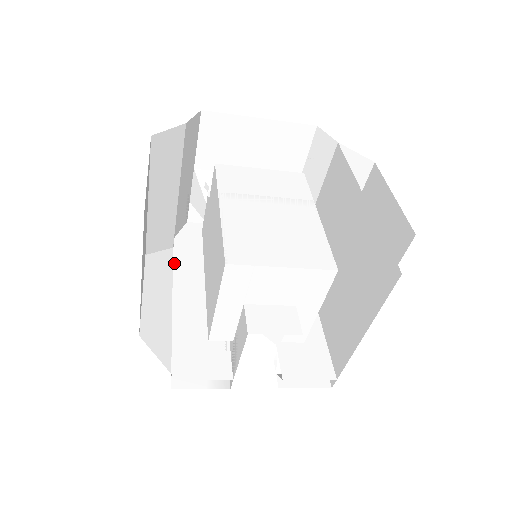
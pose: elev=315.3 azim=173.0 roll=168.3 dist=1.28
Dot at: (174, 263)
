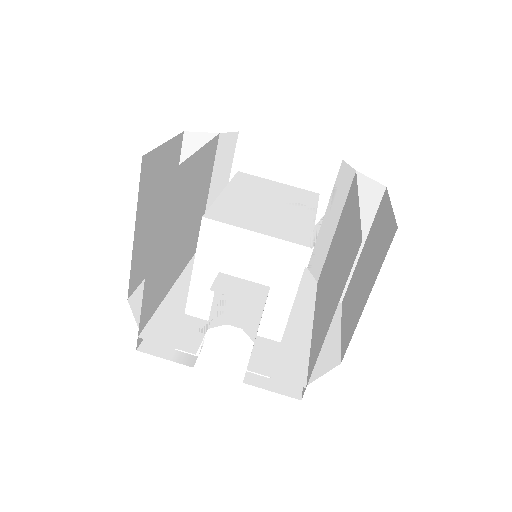
Dot at: (188, 263)
